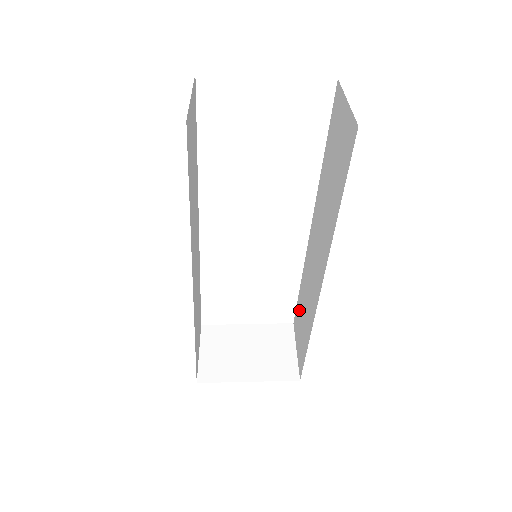
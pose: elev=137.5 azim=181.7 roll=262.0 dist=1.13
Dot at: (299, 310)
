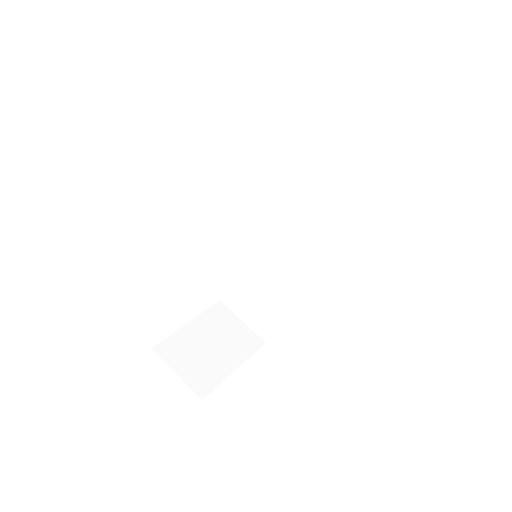
Dot at: (241, 286)
